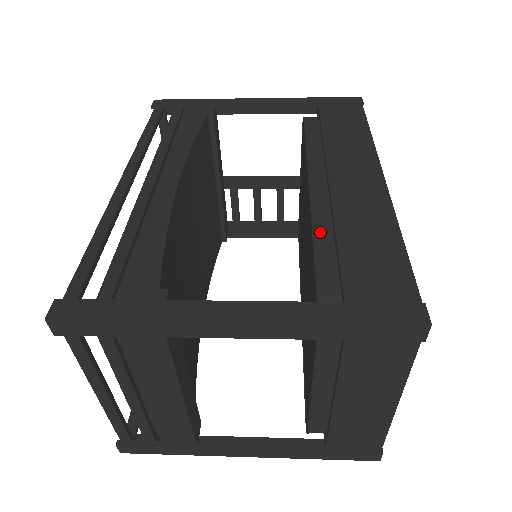
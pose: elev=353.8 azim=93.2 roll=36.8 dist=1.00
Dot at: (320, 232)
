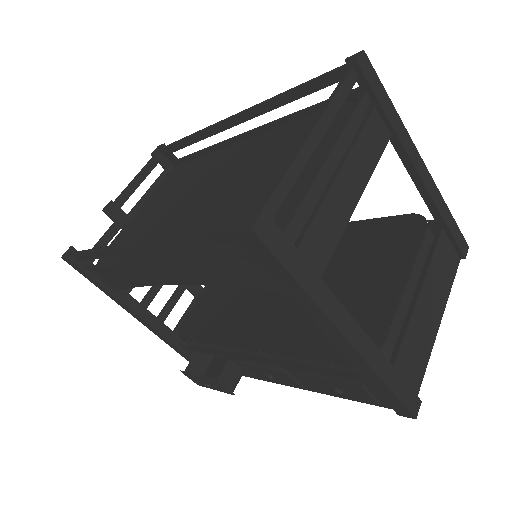
Dot at: occluded
